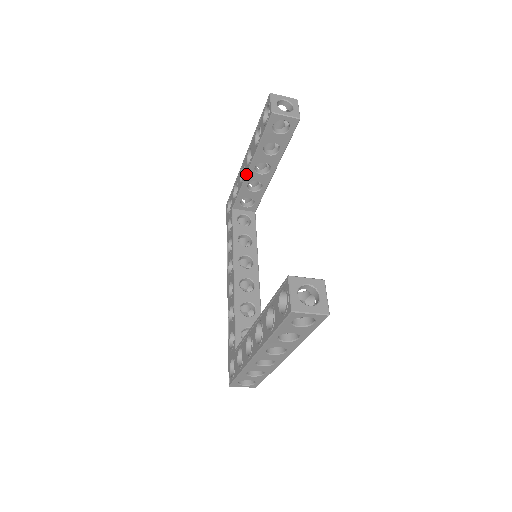
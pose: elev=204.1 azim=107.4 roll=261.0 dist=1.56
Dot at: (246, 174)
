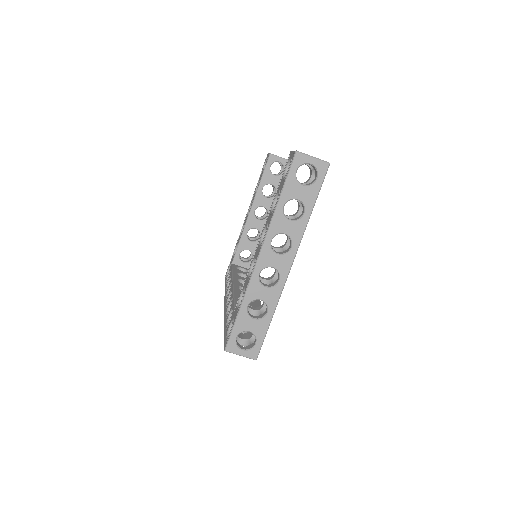
Dot at: (247, 219)
